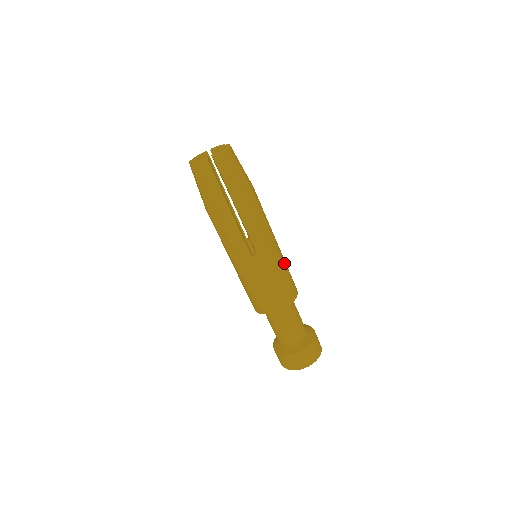
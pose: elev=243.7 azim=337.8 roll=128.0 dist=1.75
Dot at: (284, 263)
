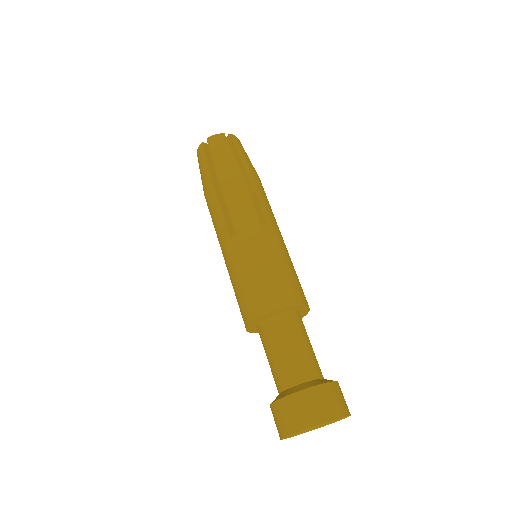
Dot at: (280, 257)
